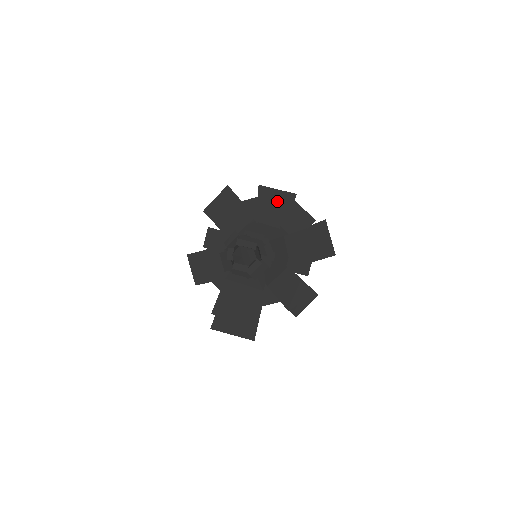
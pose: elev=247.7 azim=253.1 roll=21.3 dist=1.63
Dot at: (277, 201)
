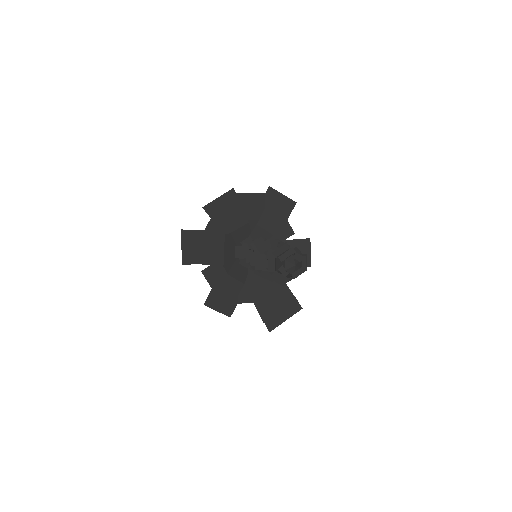
Dot at: (225, 206)
